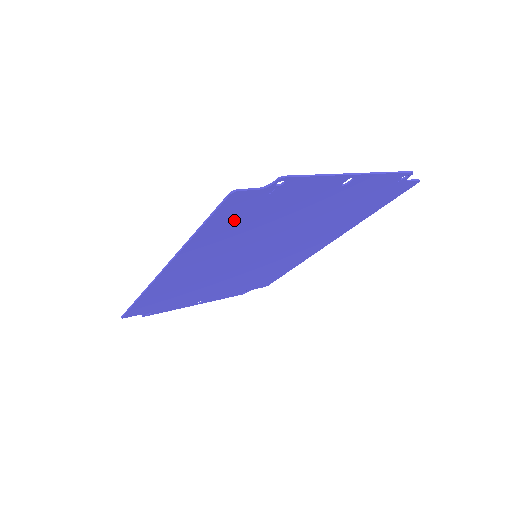
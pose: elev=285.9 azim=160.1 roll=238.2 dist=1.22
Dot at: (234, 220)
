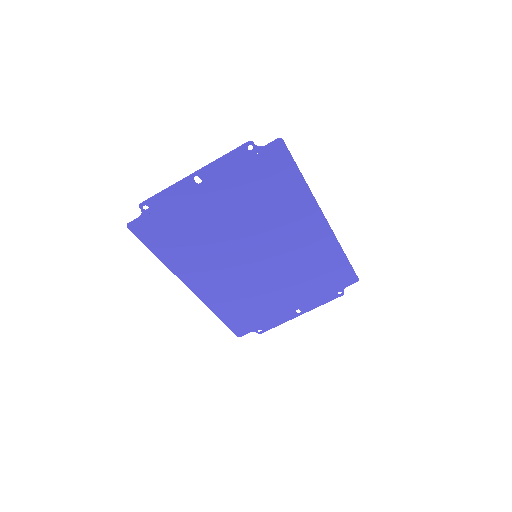
Dot at: (166, 239)
